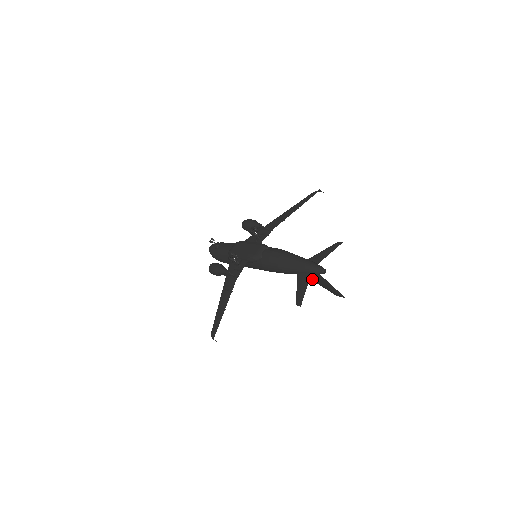
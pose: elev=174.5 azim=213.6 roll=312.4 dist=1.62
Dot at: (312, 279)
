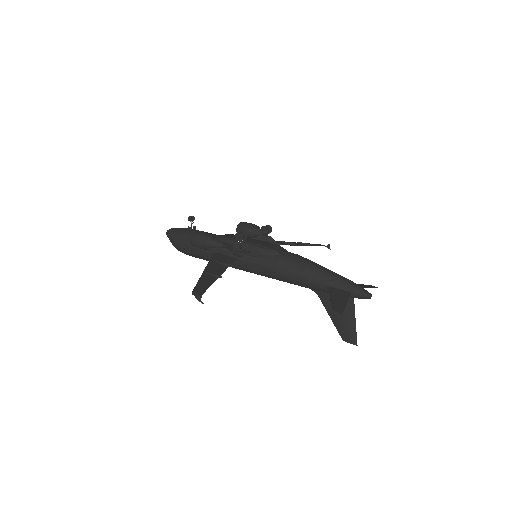
Dot at: (330, 306)
